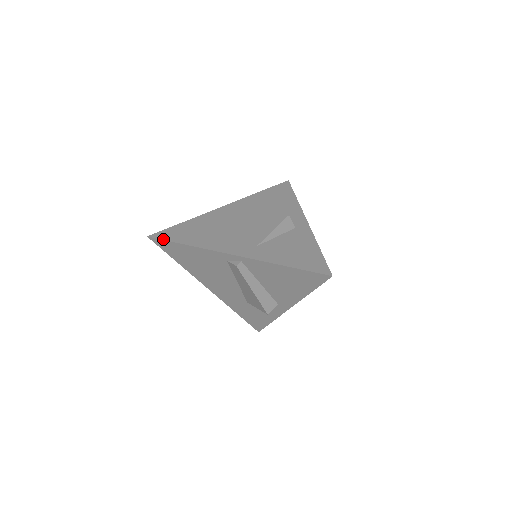
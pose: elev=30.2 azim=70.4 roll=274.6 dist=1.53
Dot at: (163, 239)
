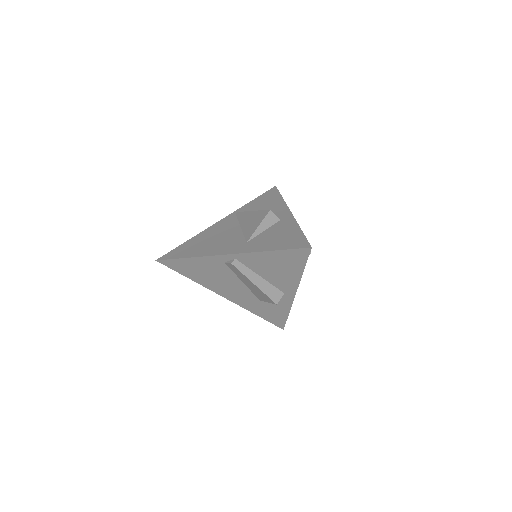
Dot at: (168, 259)
